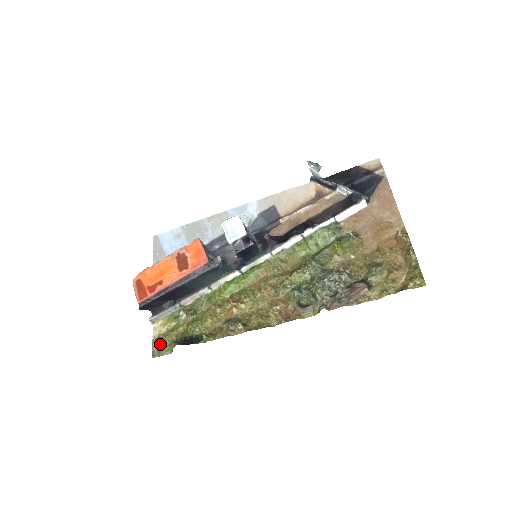
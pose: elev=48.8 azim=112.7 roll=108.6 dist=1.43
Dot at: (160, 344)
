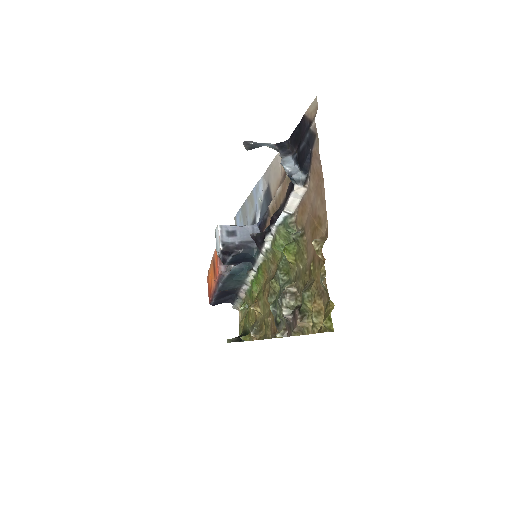
Dot at: (239, 331)
